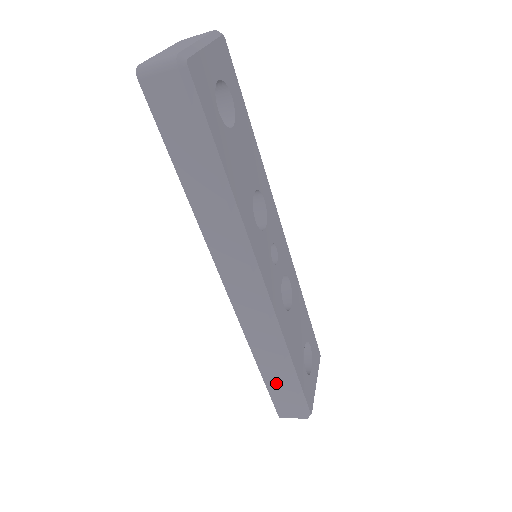
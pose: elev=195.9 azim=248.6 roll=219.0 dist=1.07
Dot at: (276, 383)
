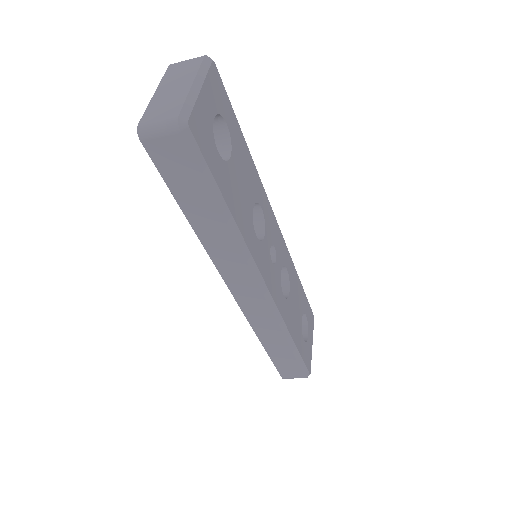
Dot at: (279, 357)
